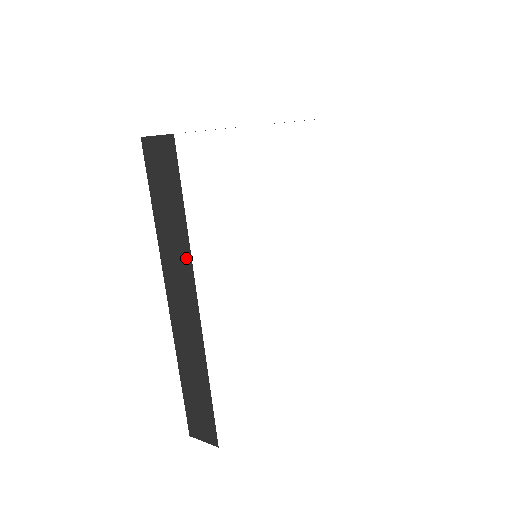
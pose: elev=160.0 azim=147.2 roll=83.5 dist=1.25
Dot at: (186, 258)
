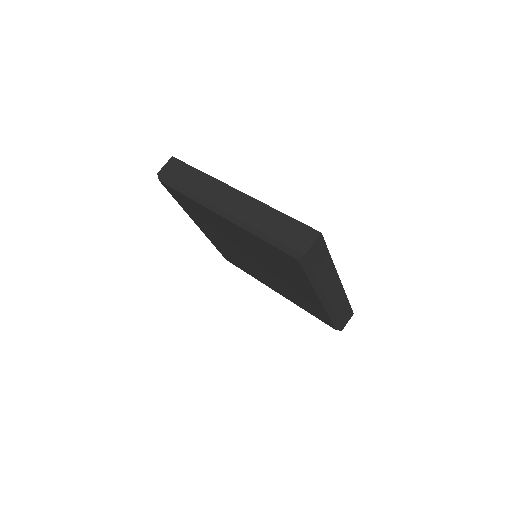
Dot at: (213, 182)
